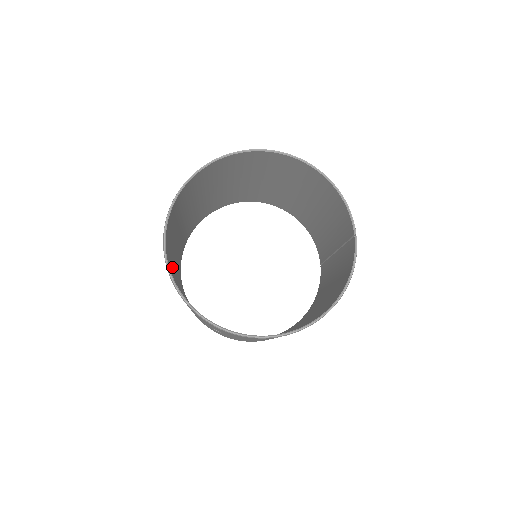
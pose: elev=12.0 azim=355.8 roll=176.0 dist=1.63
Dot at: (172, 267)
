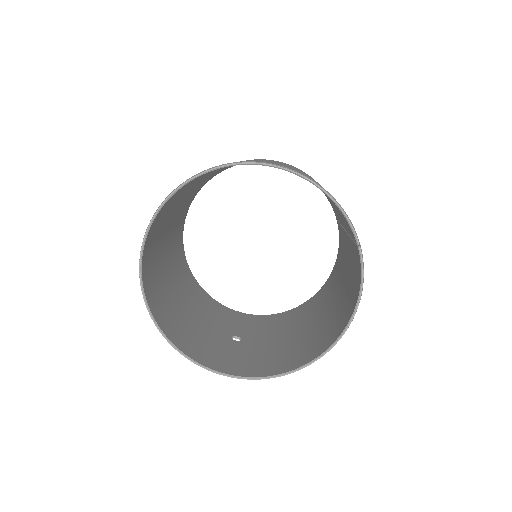
Dot at: (168, 305)
